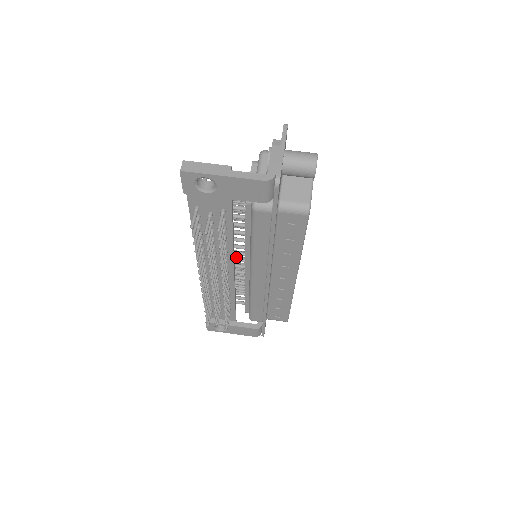
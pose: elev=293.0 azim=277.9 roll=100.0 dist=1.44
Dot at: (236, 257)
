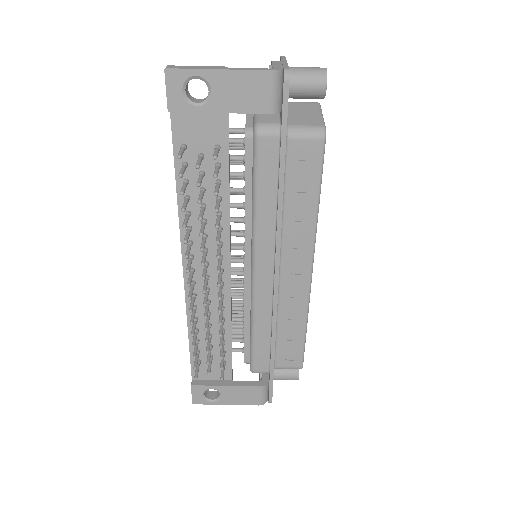
Dot at: occluded
